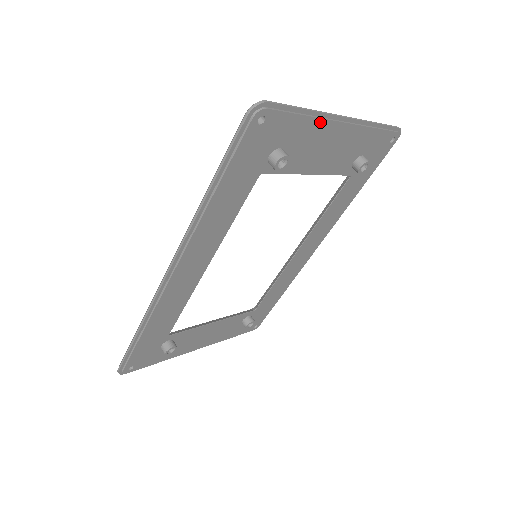
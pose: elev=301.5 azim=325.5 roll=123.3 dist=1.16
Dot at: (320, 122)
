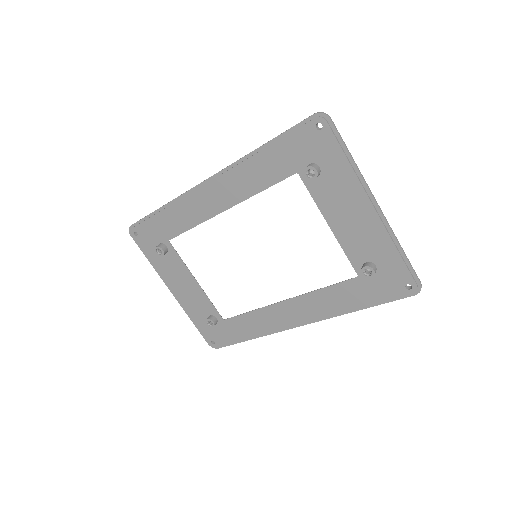
Dot at: (356, 181)
